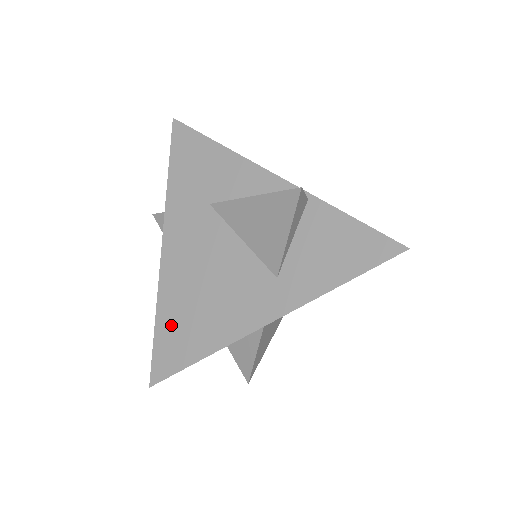
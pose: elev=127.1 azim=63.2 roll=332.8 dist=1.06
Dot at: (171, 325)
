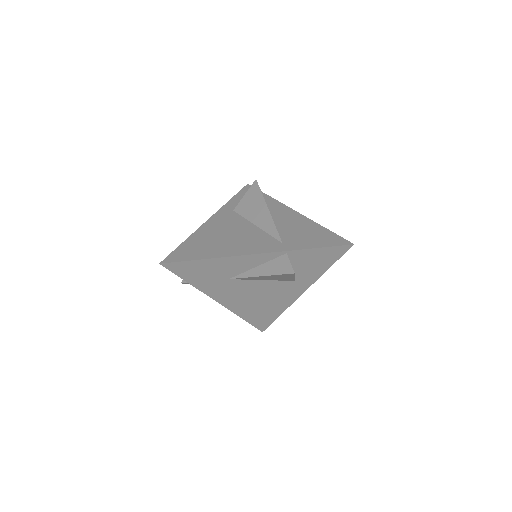
Dot at: (253, 316)
